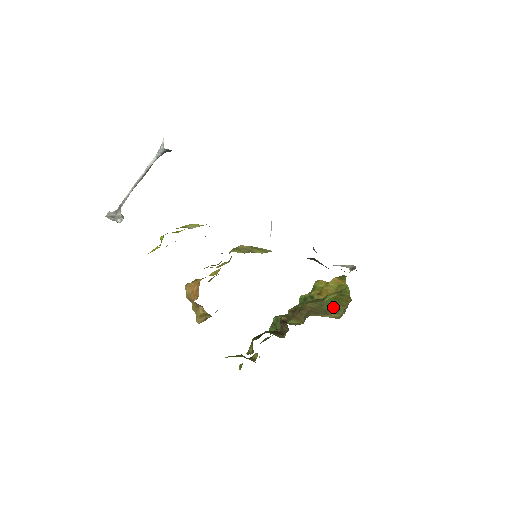
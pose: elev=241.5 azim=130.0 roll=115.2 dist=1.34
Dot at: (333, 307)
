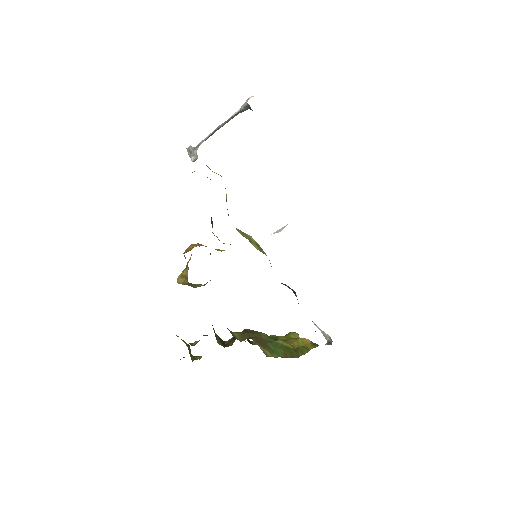
Dot at: (276, 349)
